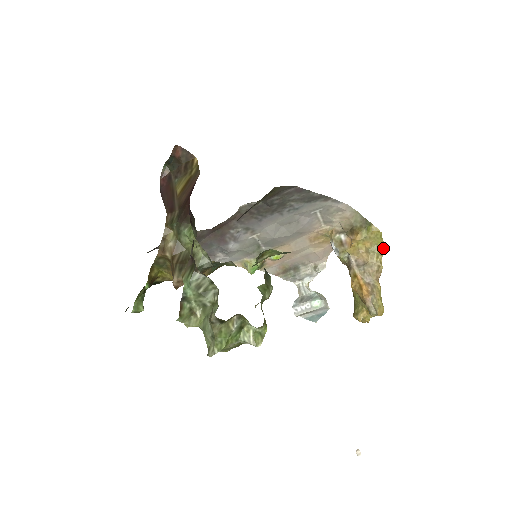
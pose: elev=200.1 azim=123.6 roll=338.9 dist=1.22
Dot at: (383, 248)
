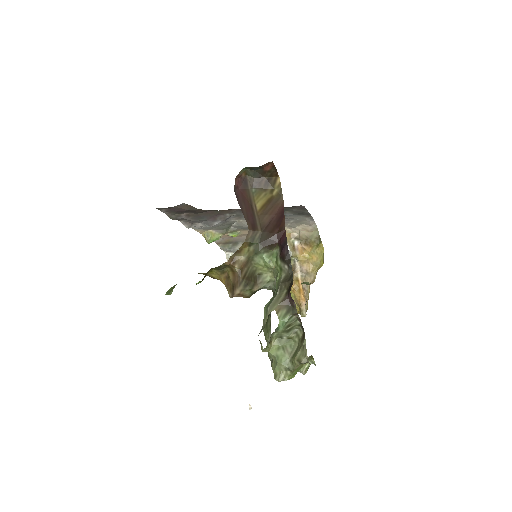
Dot at: (322, 264)
